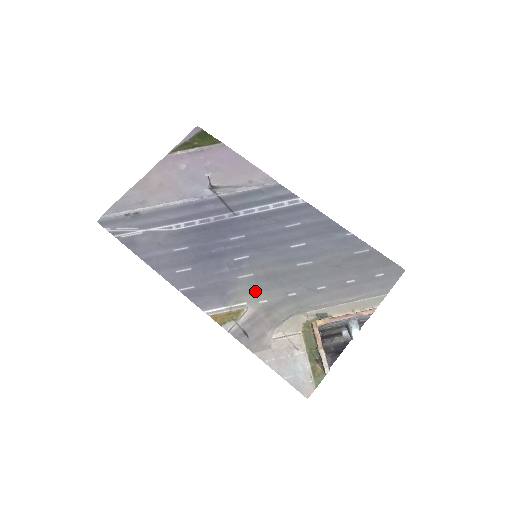
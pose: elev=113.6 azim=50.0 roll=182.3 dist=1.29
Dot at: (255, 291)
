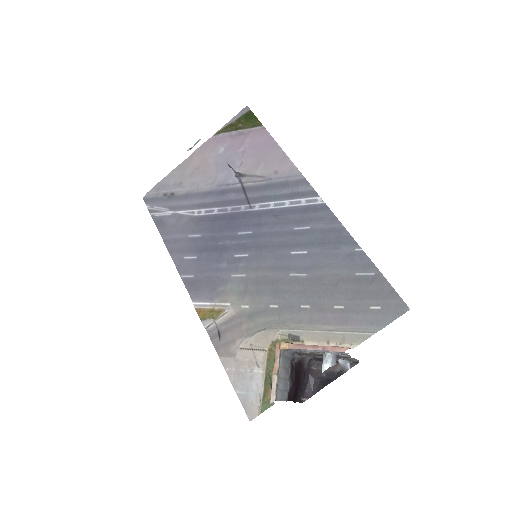
Dot at: (241, 293)
